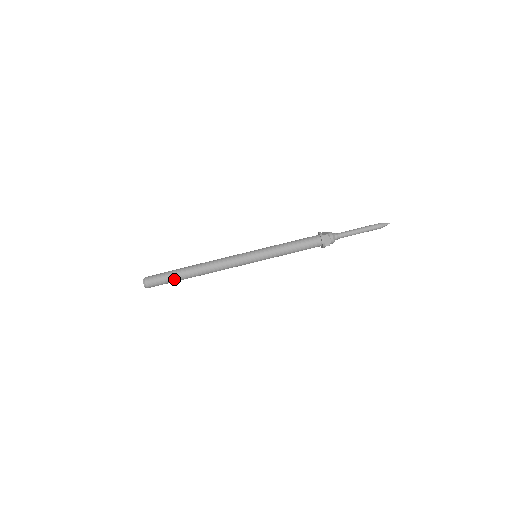
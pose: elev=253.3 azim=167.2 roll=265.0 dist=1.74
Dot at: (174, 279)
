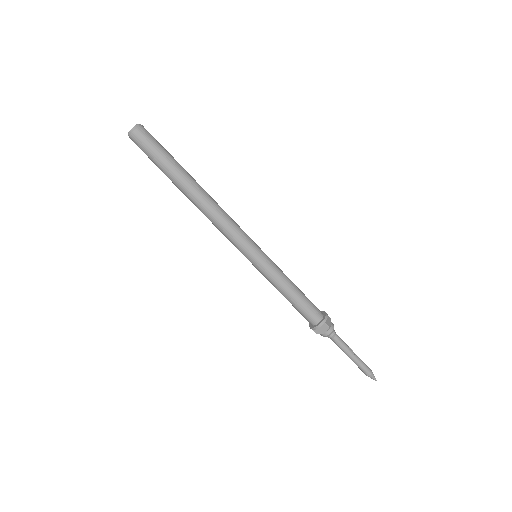
Dot at: (164, 169)
